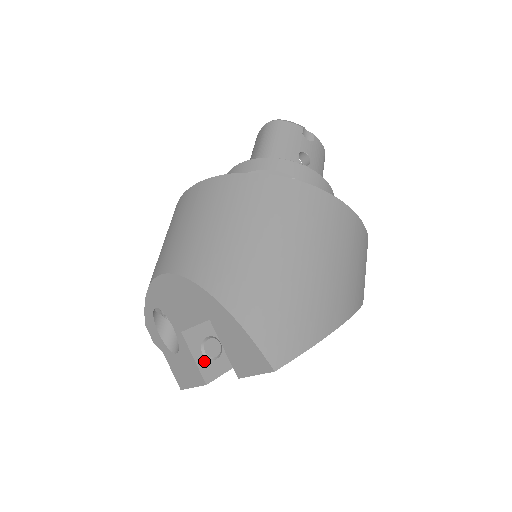
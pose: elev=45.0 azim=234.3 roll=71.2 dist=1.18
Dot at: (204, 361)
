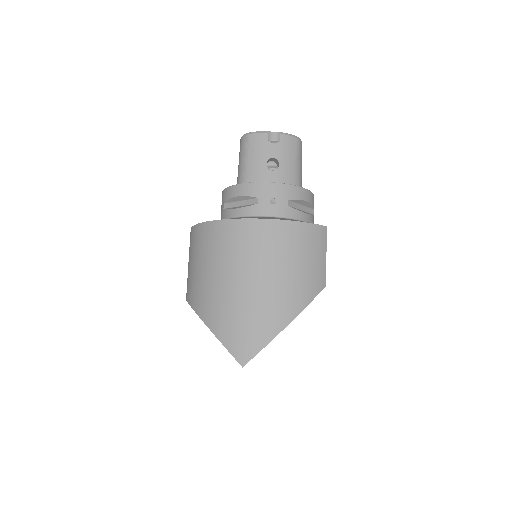
Dot at: occluded
